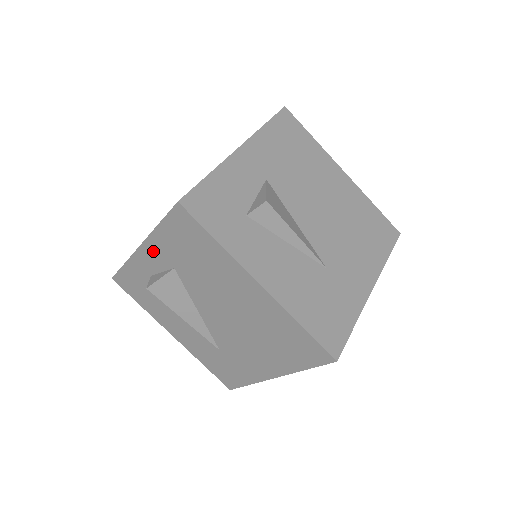
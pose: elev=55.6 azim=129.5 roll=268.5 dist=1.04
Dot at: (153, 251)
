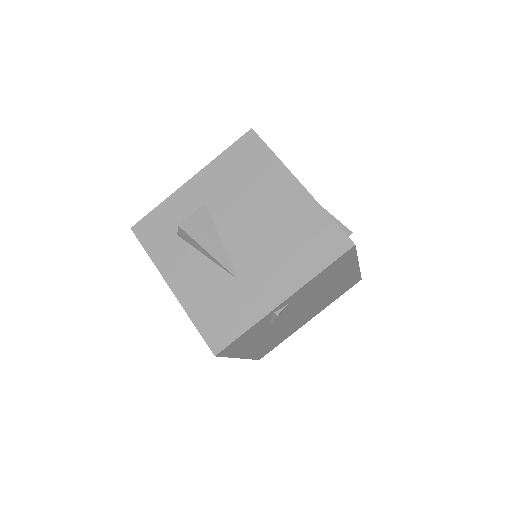
Dot at: occluded
